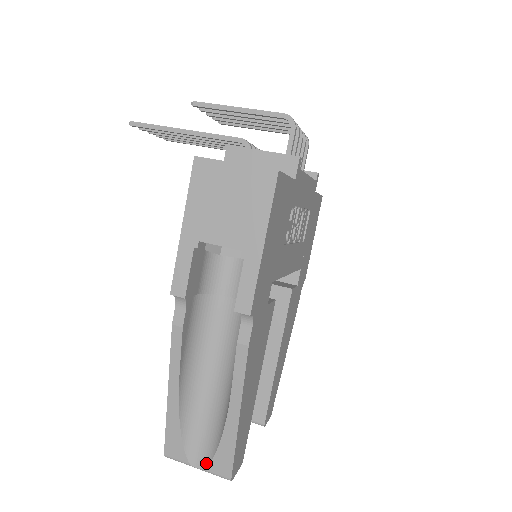
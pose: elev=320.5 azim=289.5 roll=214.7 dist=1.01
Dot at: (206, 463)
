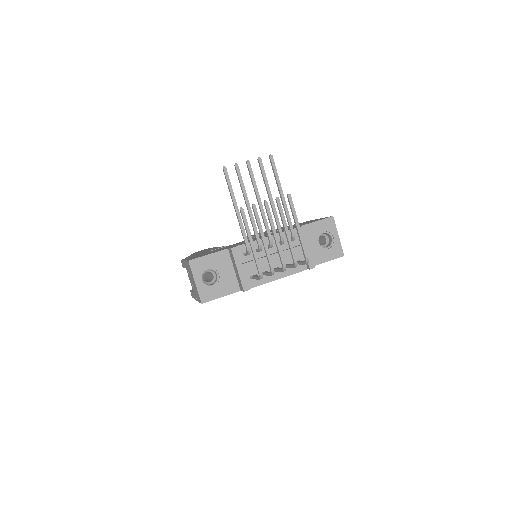
Dot at: occluded
